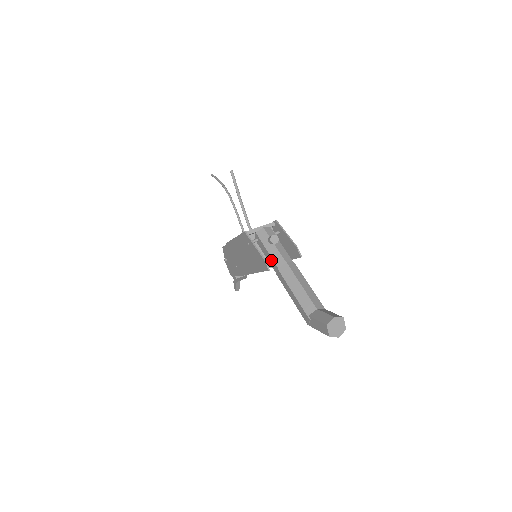
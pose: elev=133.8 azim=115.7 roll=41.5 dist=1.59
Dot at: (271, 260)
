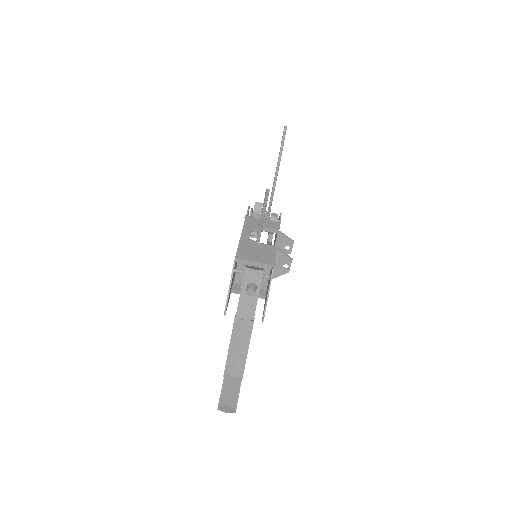
Dot at: (238, 302)
